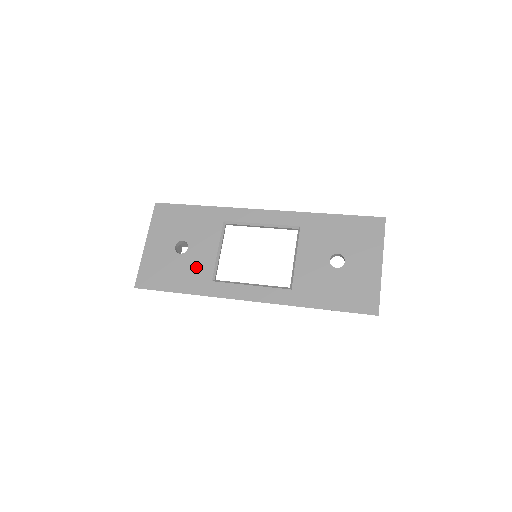
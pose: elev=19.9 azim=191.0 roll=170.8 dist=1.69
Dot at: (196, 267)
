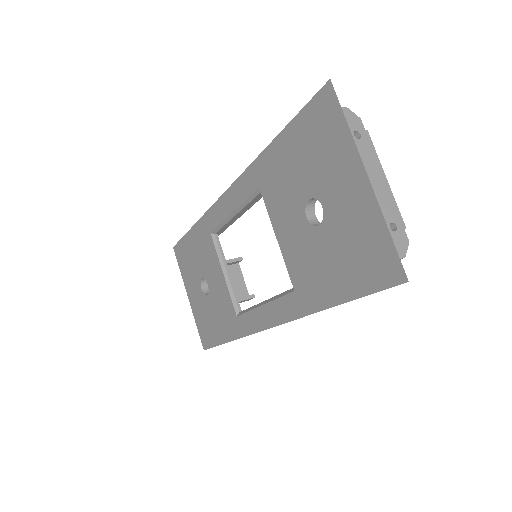
Dot at: (221, 305)
